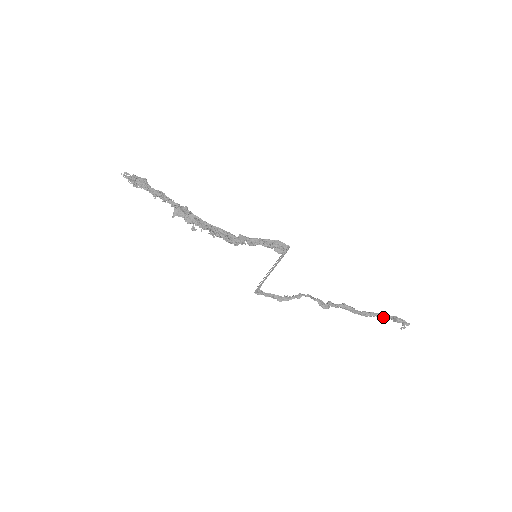
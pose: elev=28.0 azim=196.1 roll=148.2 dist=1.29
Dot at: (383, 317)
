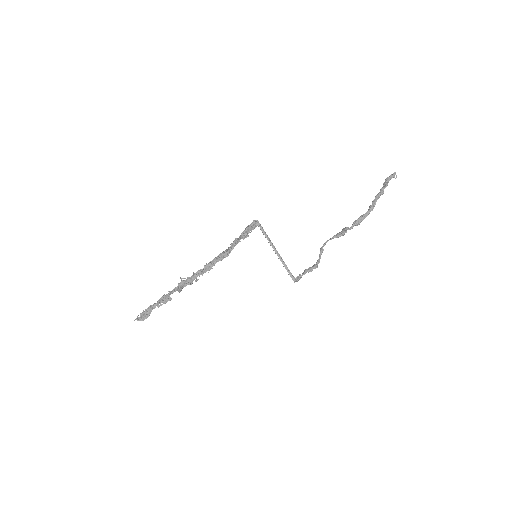
Dot at: (381, 193)
